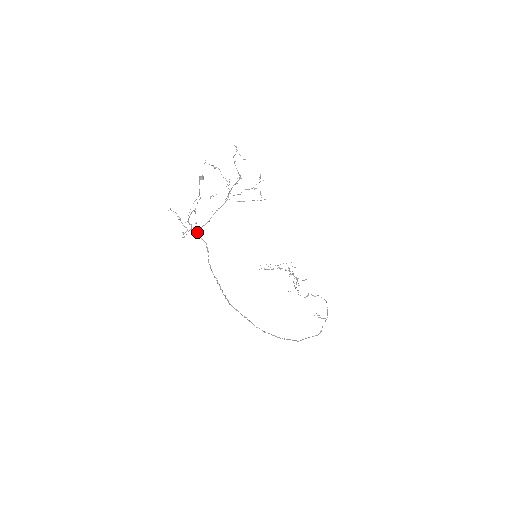
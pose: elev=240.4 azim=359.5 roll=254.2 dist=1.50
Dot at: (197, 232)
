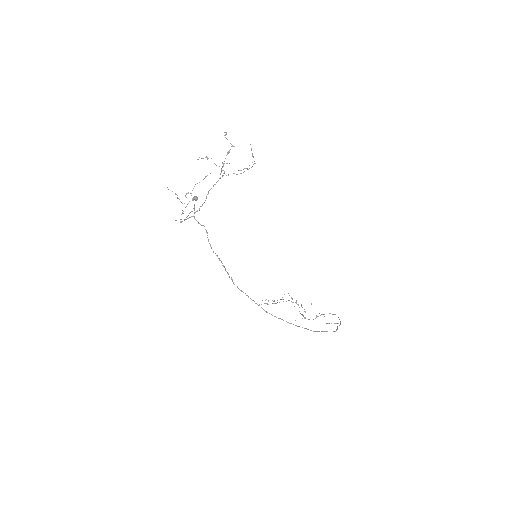
Dot at: (195, 219)
